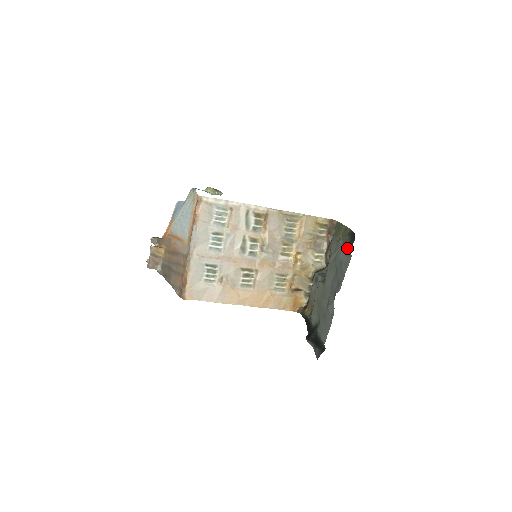
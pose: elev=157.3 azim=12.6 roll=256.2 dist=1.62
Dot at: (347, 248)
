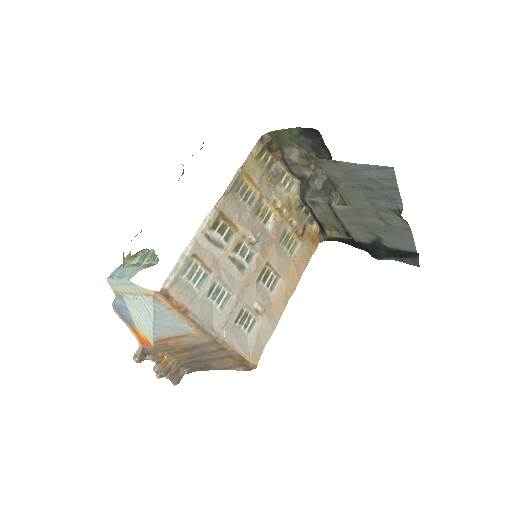
Dot at: (313, 147)
